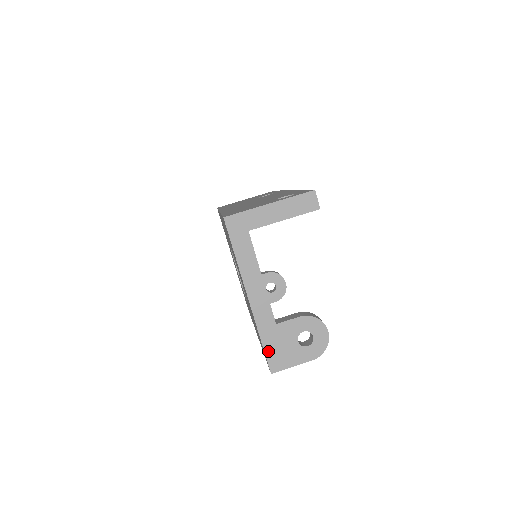
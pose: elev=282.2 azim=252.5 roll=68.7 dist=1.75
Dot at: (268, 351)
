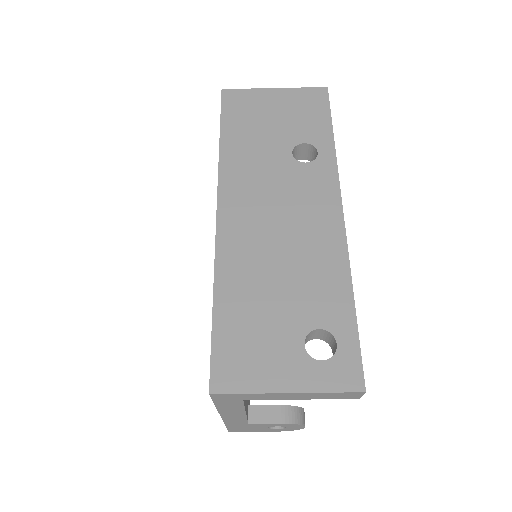
Dot at: (231, 428)
